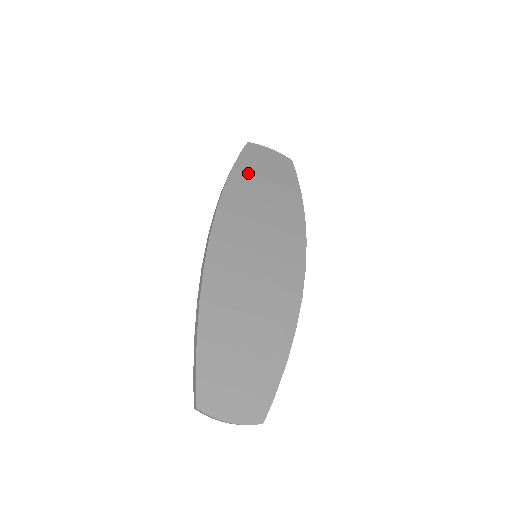
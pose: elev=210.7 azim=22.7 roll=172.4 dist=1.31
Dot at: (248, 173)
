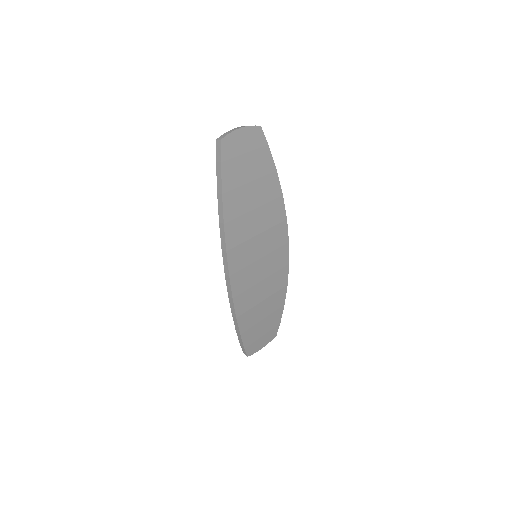
Dot at: (235, 189)
